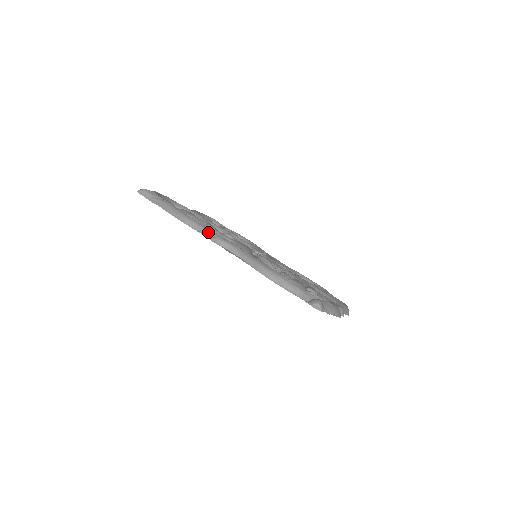
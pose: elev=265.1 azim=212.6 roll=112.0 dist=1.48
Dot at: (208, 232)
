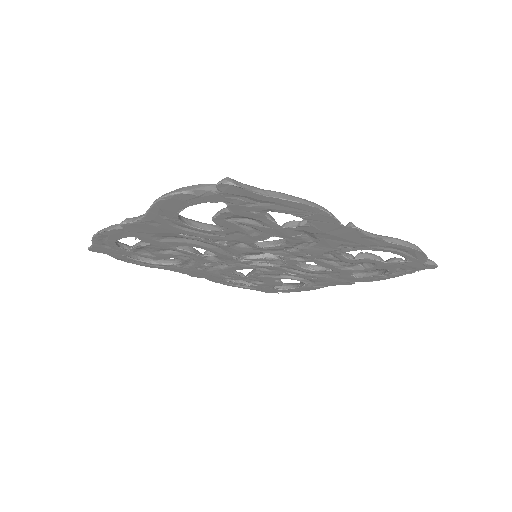
Dot at: occluded
